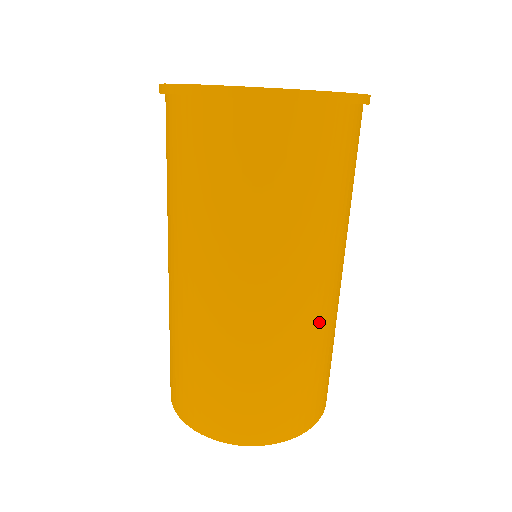
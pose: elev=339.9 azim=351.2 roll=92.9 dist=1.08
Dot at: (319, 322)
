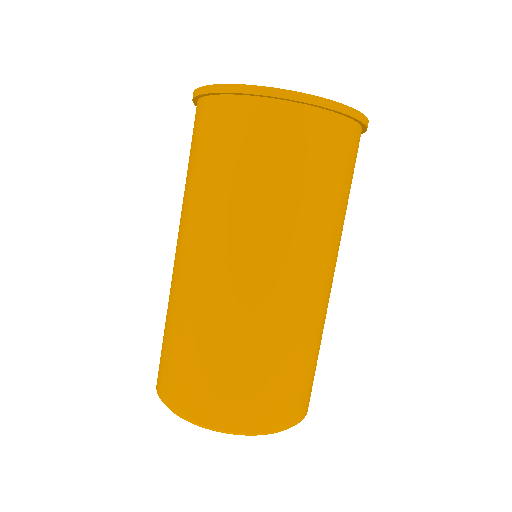
Dot at: (234, 306)
